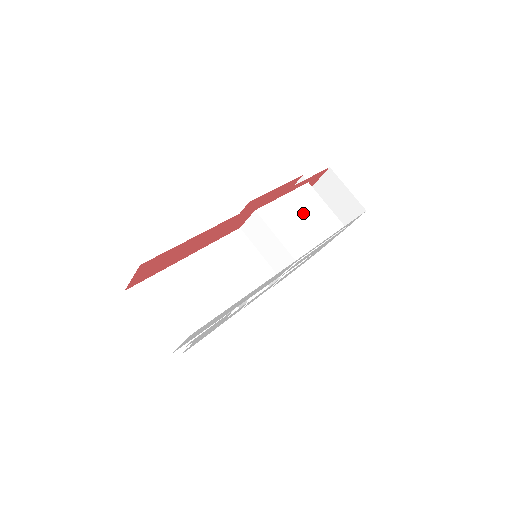
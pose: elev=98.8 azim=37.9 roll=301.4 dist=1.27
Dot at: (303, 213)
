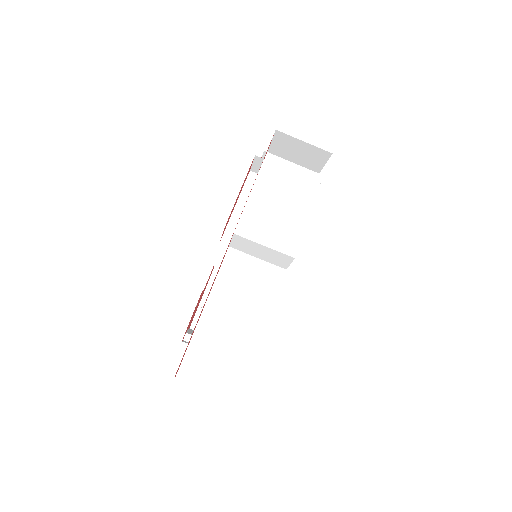
Dot at: (276, 200)
